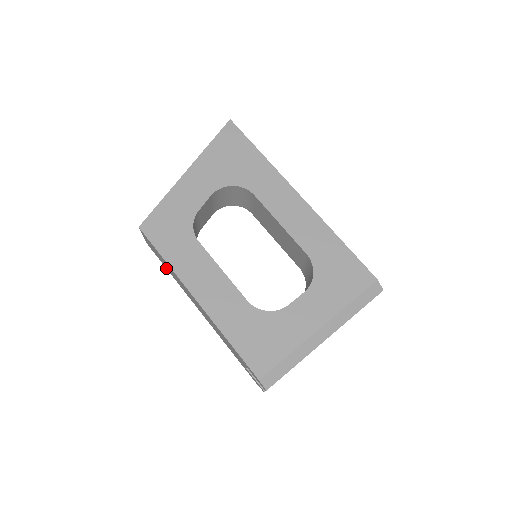
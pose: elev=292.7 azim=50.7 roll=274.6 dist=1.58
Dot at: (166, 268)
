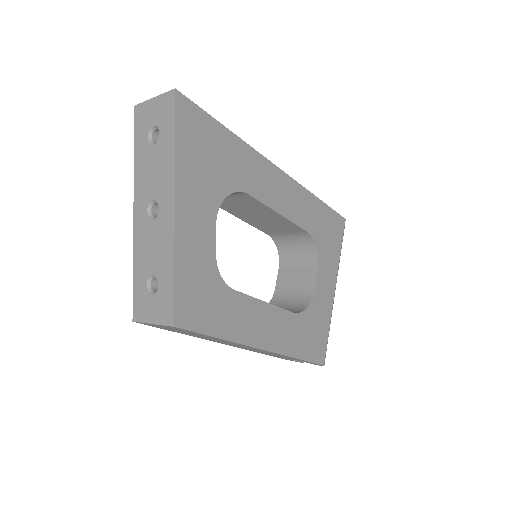
Dot at: (172, 331)
